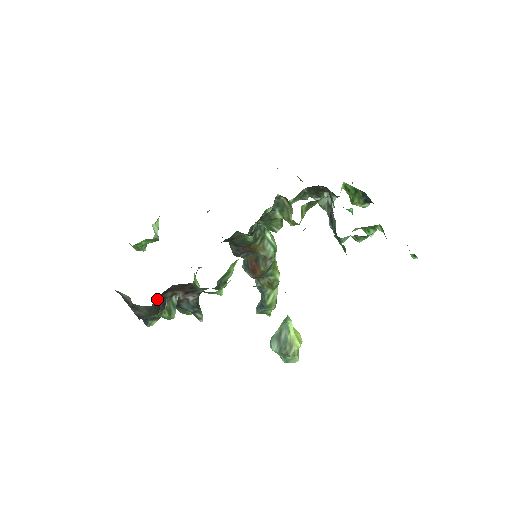
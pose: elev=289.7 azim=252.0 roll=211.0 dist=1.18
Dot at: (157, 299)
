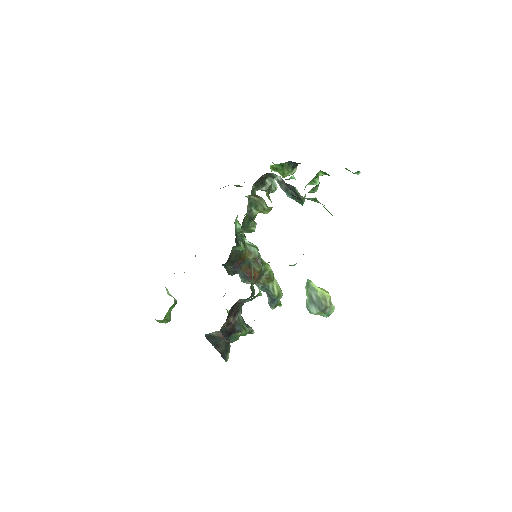
Dot at: occluded
